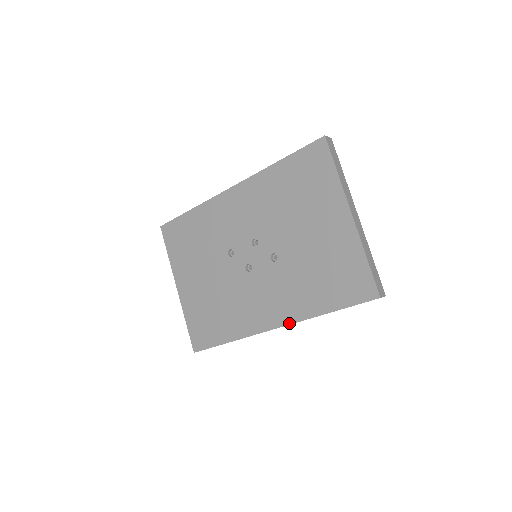
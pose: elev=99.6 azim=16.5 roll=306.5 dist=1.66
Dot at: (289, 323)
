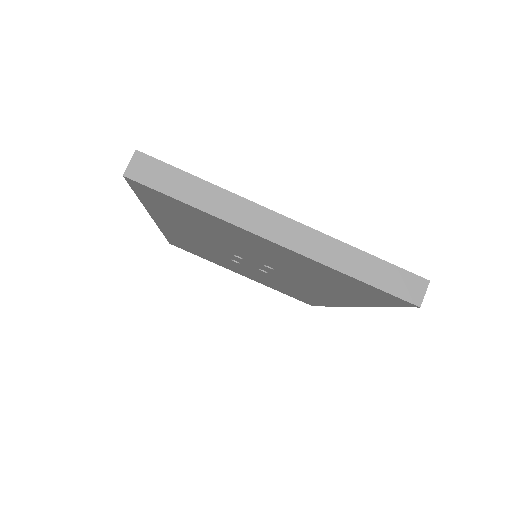
Dot at: (354, 306)
